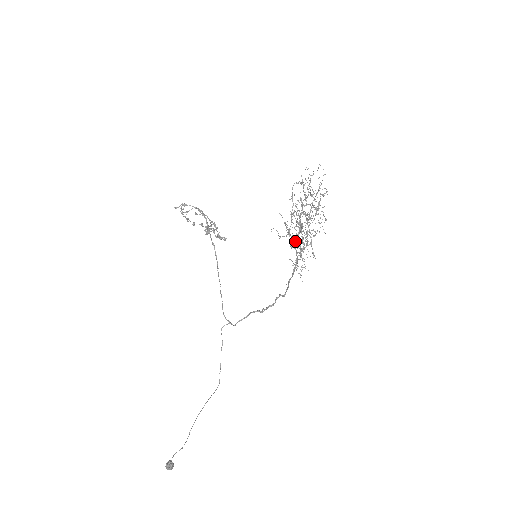
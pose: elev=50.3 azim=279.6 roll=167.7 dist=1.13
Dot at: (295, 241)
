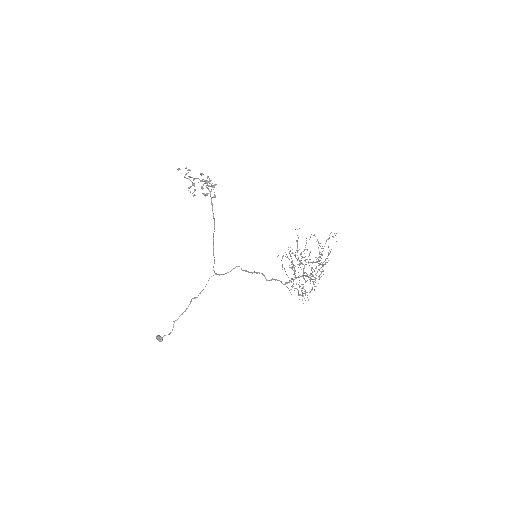
Dot at: occluded
